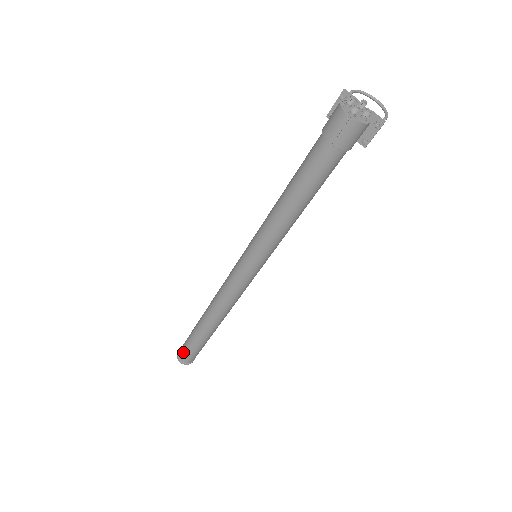
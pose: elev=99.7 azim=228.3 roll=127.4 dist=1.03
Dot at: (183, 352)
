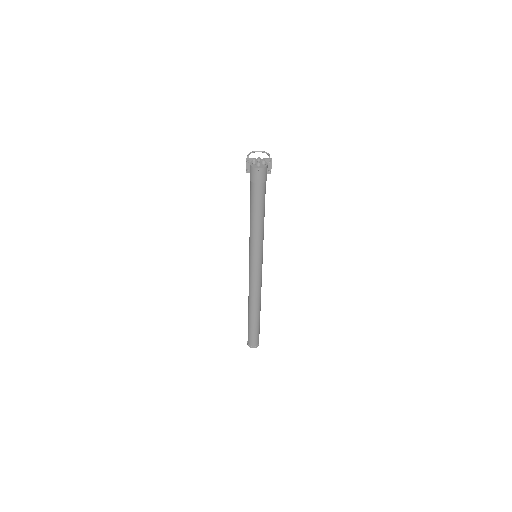
Dot at: (251, 341)
